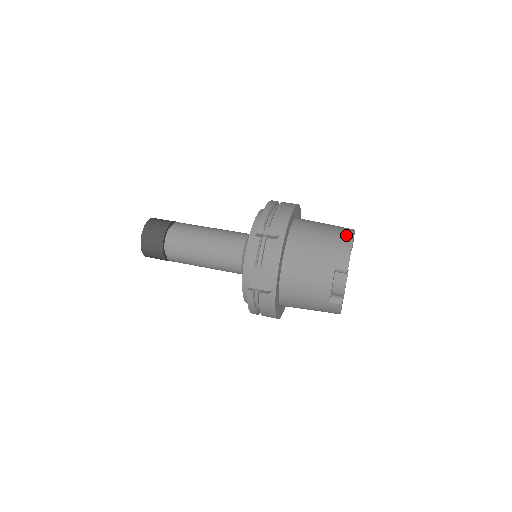
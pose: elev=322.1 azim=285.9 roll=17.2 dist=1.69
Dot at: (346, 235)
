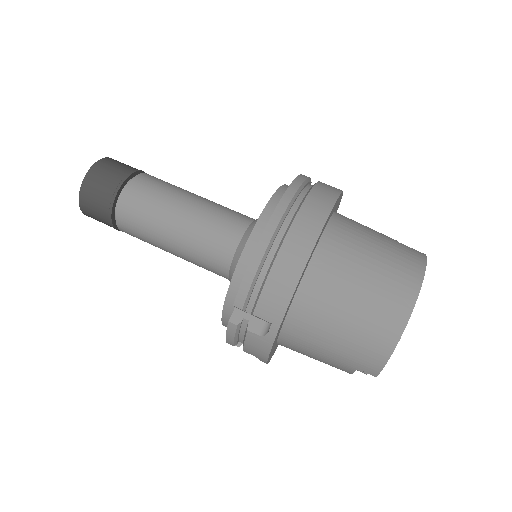
Dot at: (391, 326)
